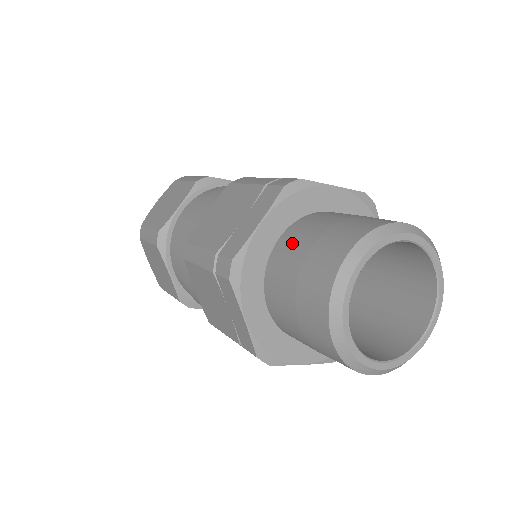
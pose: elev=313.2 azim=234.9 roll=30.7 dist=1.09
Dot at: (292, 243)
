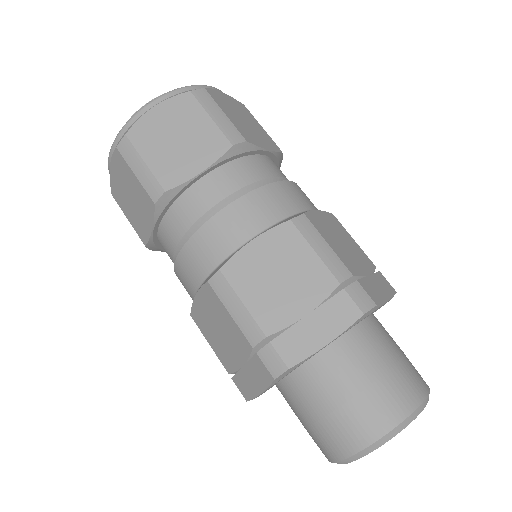
Dot at: (342, 367)
